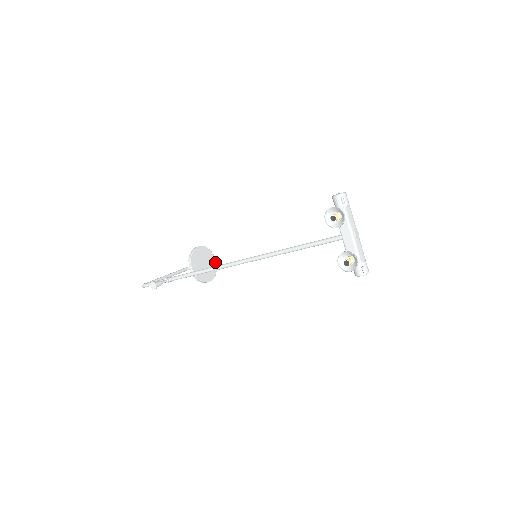
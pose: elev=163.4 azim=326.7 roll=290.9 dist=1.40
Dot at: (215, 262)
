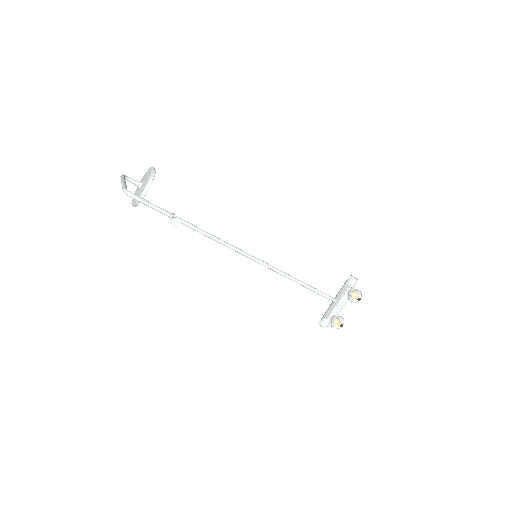
Dot at: occluded
